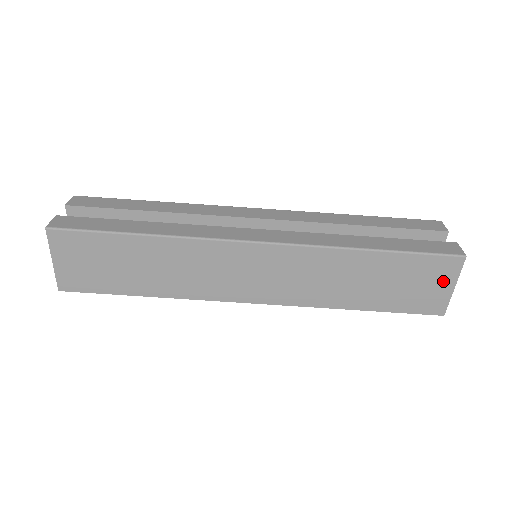
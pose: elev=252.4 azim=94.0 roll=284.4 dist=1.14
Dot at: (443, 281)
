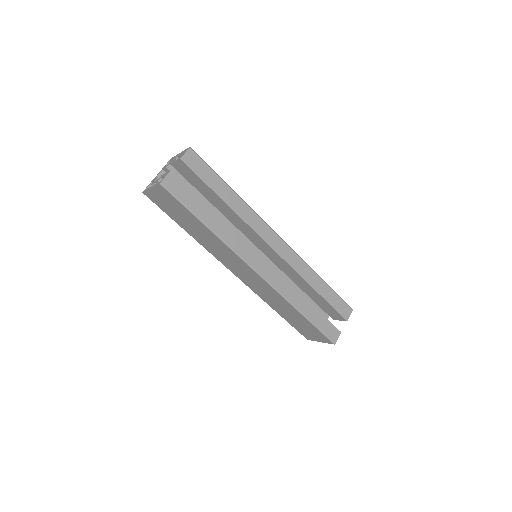
Dot at: (318, 338)
